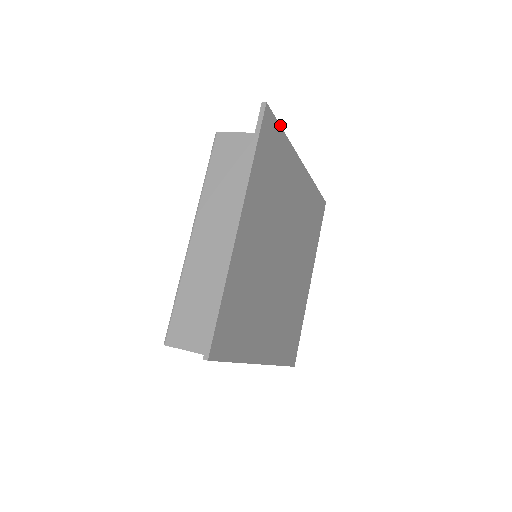
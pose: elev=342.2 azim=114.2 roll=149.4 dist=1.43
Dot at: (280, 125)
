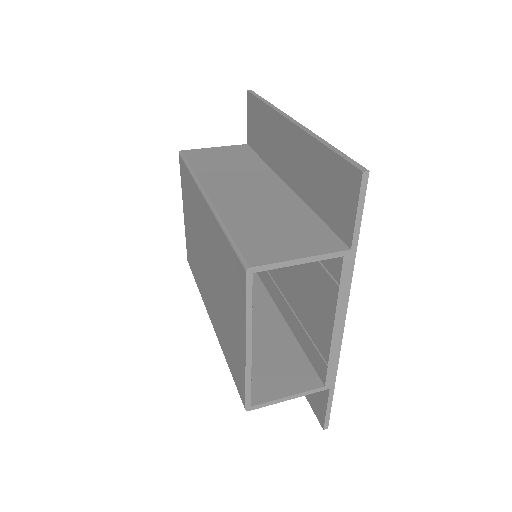
Dot at: occluded
